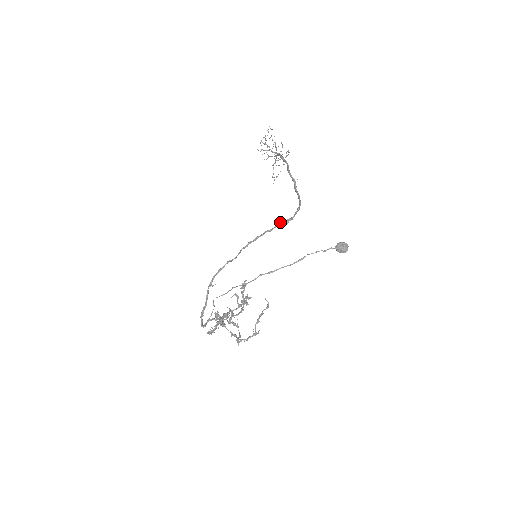
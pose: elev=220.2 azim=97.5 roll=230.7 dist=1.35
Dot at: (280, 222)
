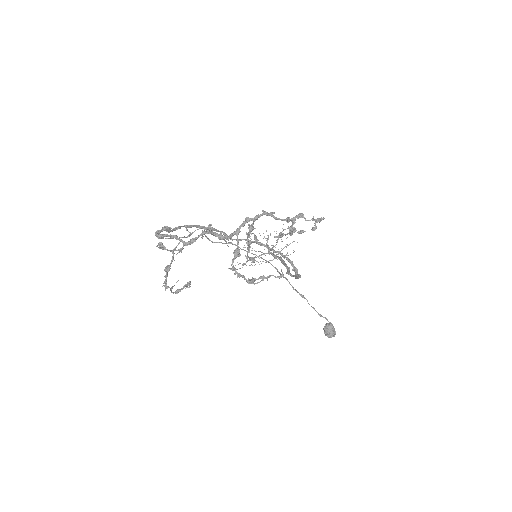
Dot at: (292, 261)
